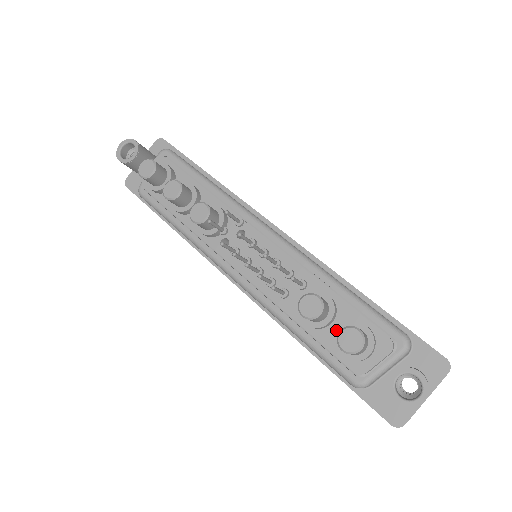
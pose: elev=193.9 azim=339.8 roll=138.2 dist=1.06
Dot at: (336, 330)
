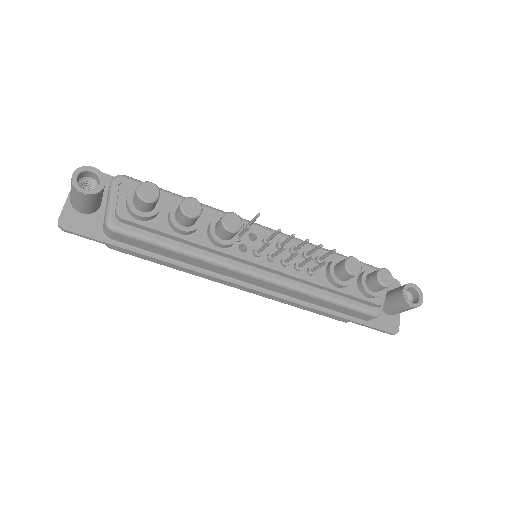
Dot at: (355, 283)
